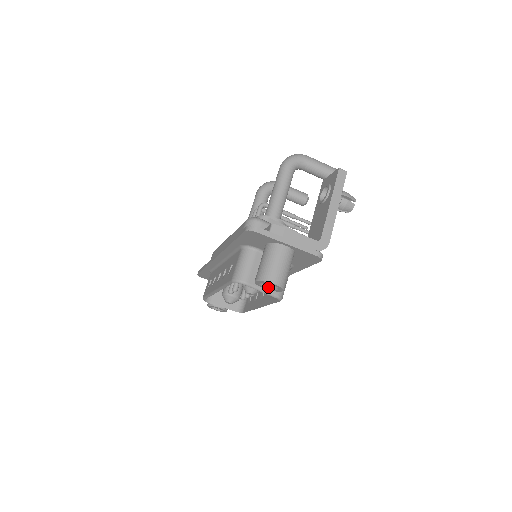
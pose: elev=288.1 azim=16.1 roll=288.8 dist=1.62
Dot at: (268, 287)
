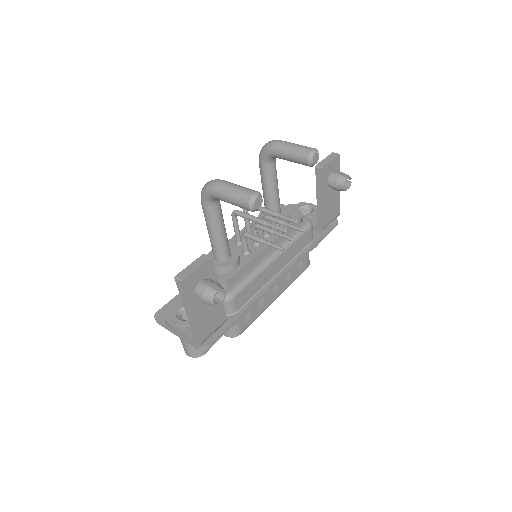
Dot at: occluded
